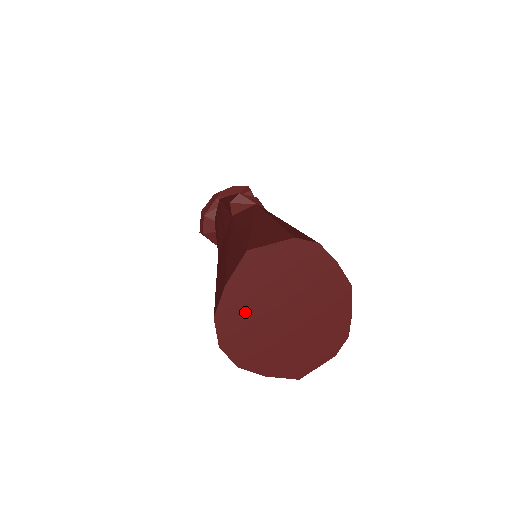
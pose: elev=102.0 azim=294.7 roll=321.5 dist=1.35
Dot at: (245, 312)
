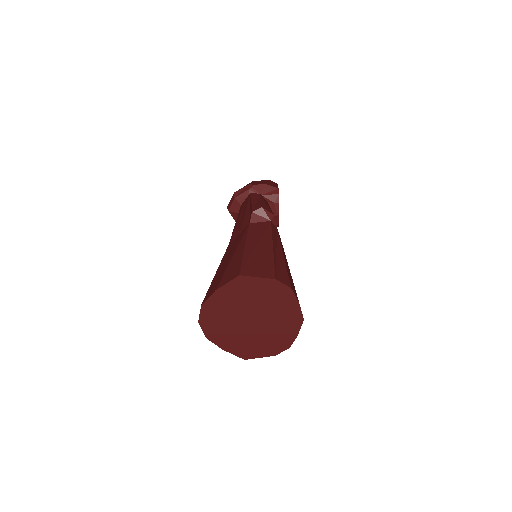
Dot at: (224, 309)
